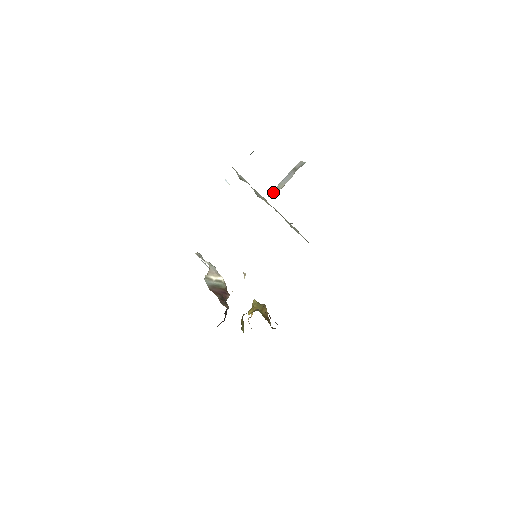
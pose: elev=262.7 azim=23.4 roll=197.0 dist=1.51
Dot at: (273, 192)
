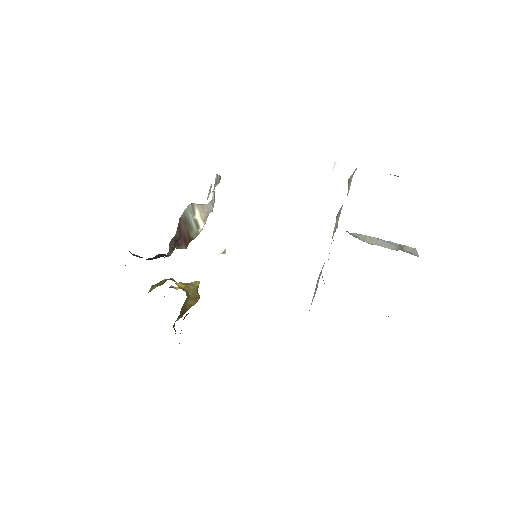
Dot at: (355, 234)
